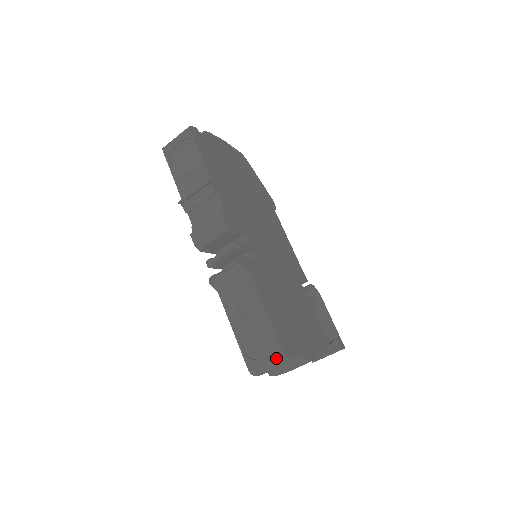
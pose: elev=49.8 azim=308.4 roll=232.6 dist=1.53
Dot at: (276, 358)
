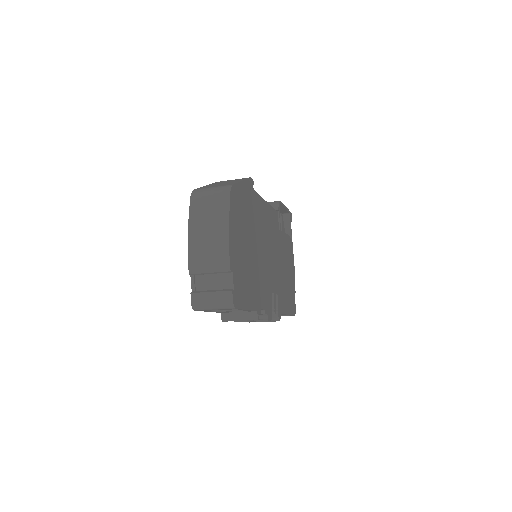
Dot at: occluded
